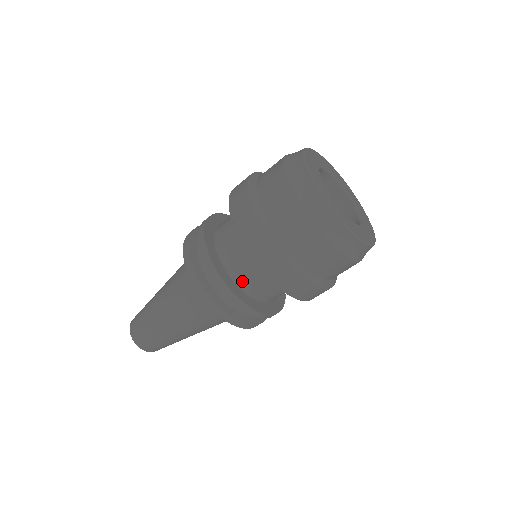
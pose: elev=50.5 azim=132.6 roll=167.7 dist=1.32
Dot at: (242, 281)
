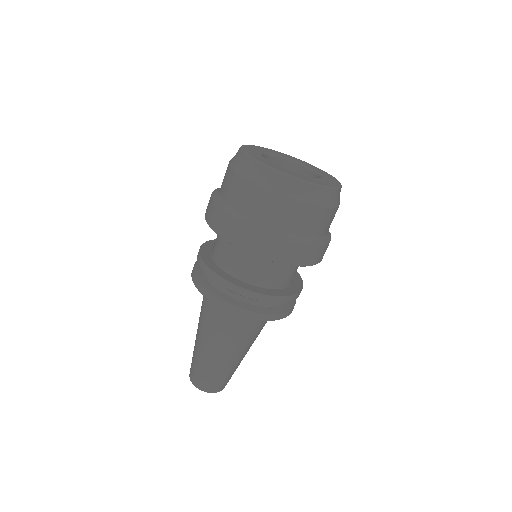
Dot at: (220, 260)
